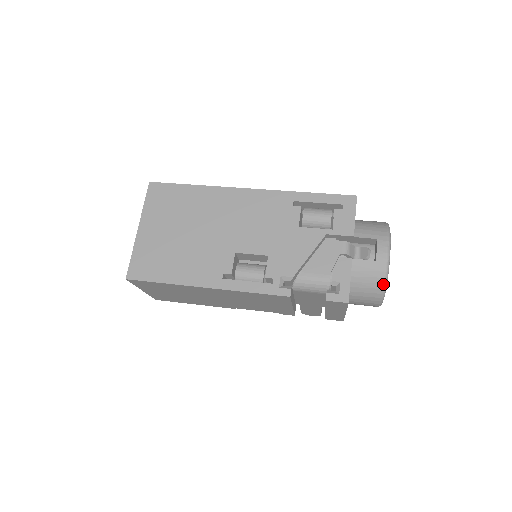
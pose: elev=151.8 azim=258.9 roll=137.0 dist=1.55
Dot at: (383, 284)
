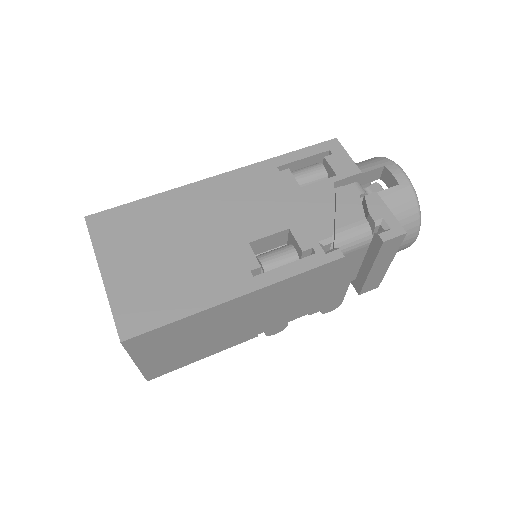
Dot at: (417, 206)
